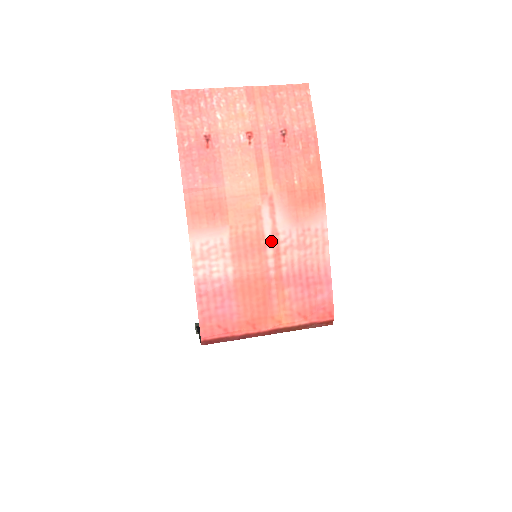
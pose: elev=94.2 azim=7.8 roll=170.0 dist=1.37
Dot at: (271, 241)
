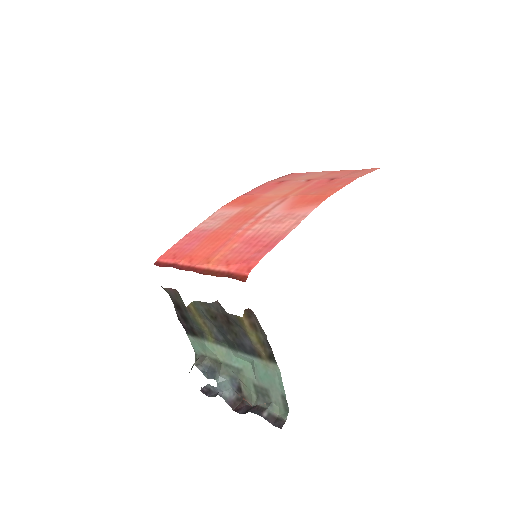
Dot at: (259, 216)
